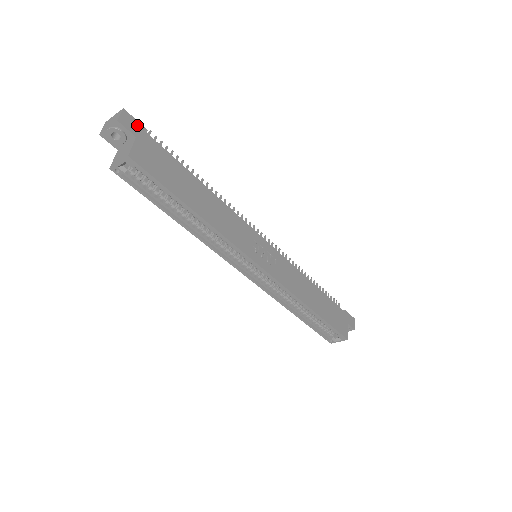
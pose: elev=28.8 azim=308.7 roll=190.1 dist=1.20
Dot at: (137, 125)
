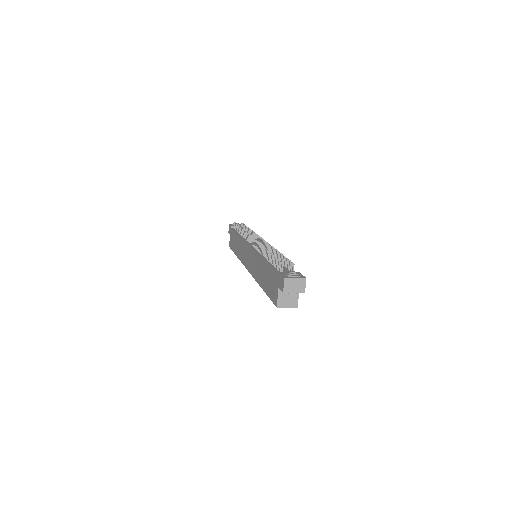
Dot at: occluded
